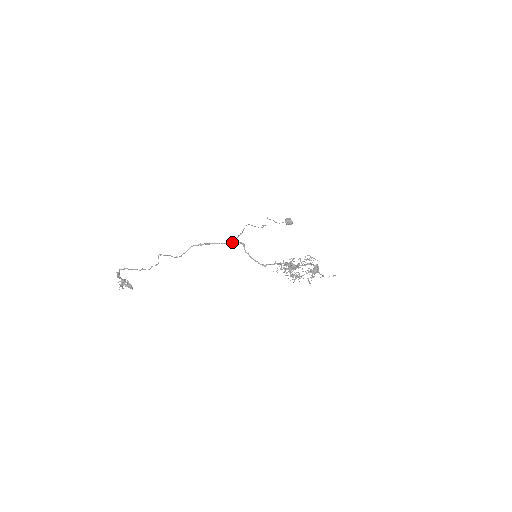
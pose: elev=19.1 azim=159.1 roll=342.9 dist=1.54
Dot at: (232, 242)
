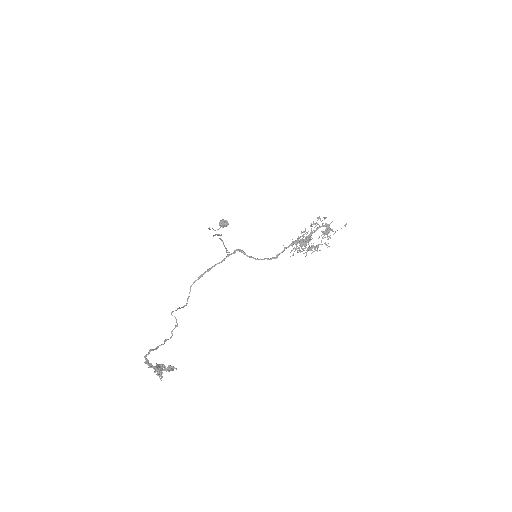
Dot at: (229, 254)
